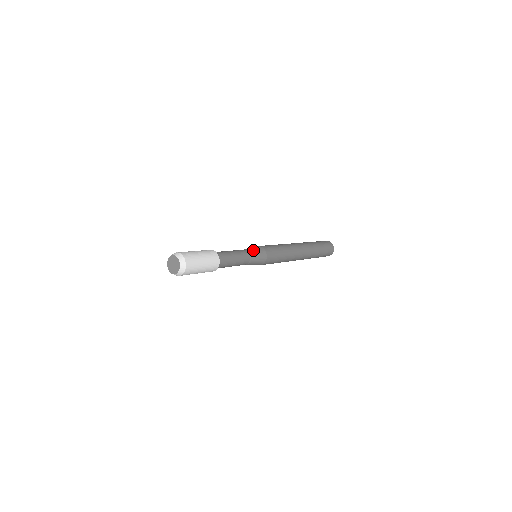
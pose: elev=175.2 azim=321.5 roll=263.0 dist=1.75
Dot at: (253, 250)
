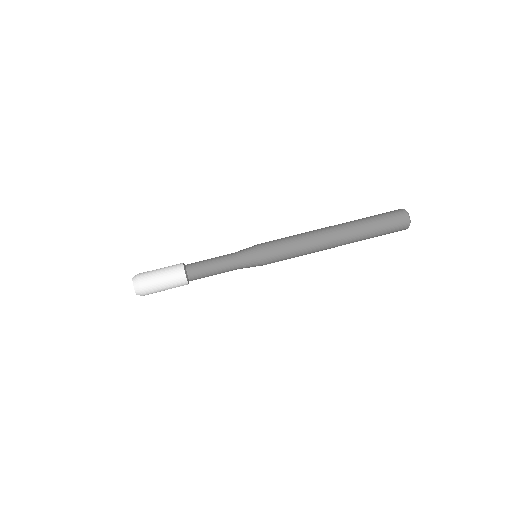
Dot at: (246, 263)
